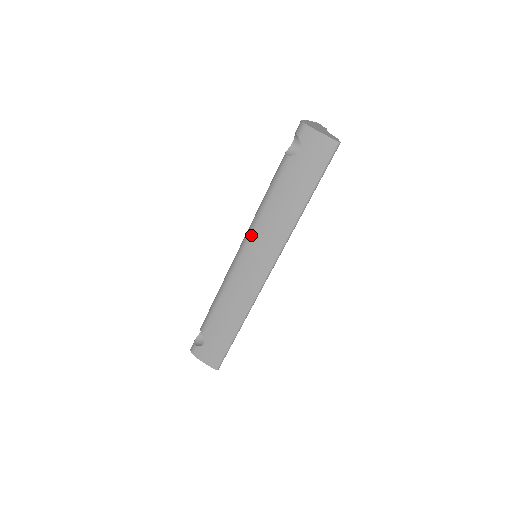
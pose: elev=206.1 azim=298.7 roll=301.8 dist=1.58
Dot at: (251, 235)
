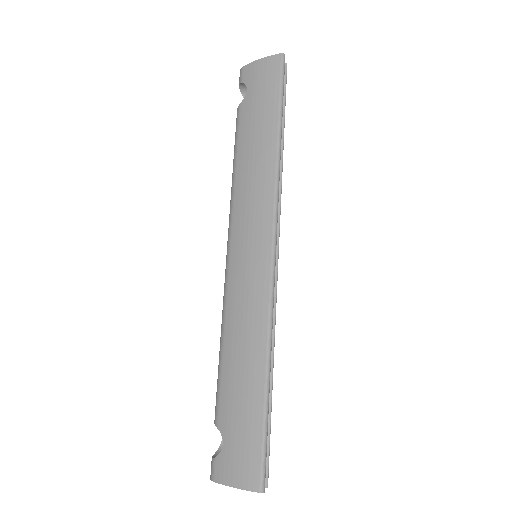
Dot at: (232, 217)
